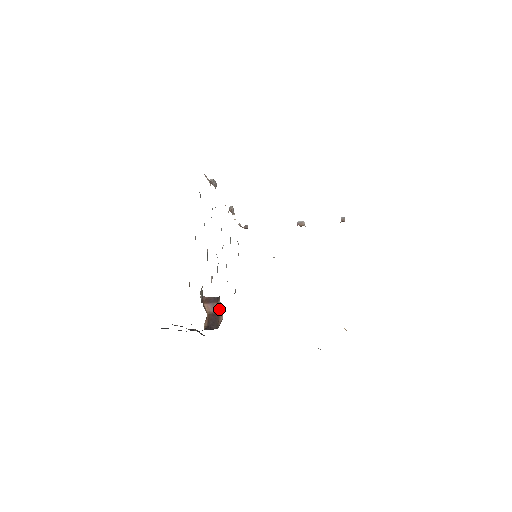
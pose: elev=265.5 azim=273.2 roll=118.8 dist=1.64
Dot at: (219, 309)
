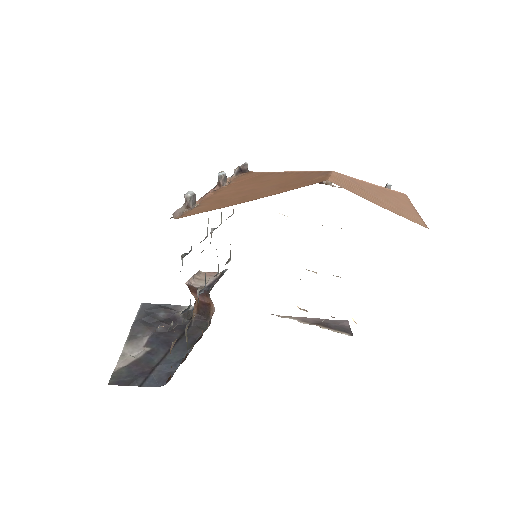
Dot at: (210, 301)
